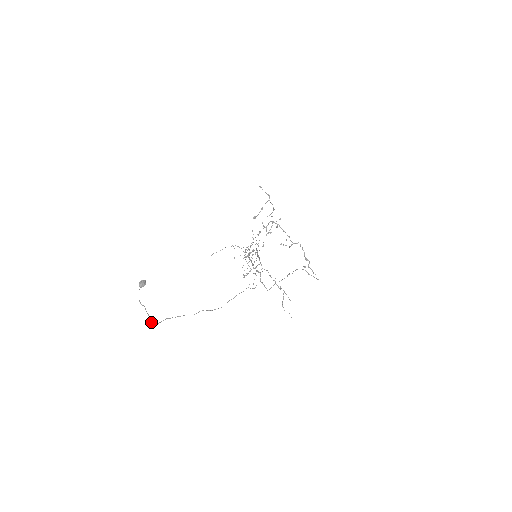
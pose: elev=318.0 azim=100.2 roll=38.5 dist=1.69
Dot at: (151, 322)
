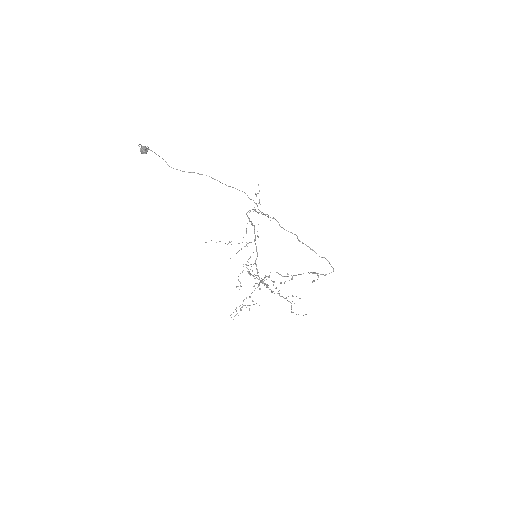
Dot at: (148, 148)
